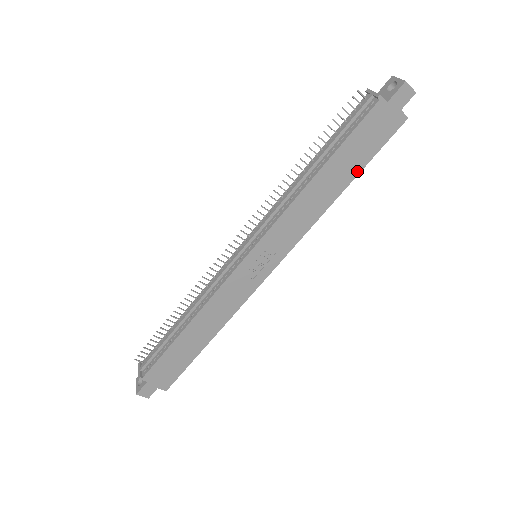
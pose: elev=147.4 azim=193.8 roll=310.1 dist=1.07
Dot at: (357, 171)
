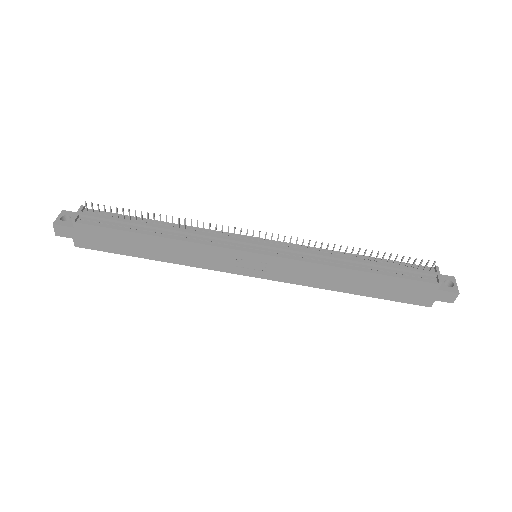
Dot at: (372, 295)
